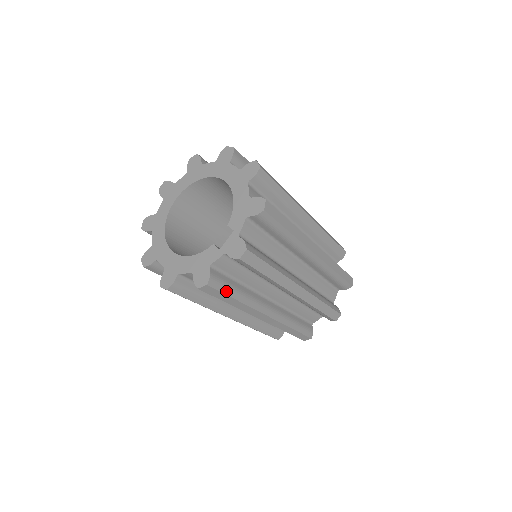
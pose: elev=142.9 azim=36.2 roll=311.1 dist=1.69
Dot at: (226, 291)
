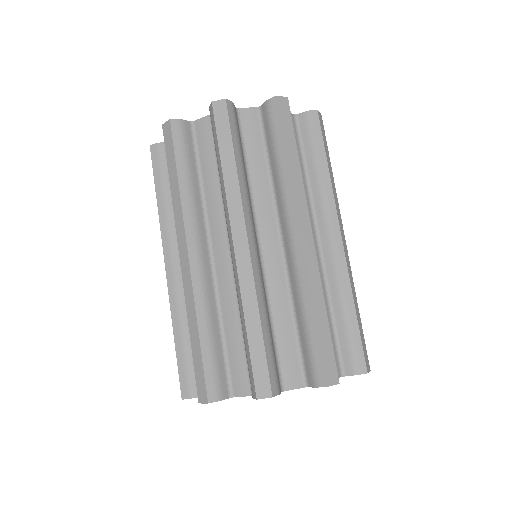
Dot at: (178, 153)
